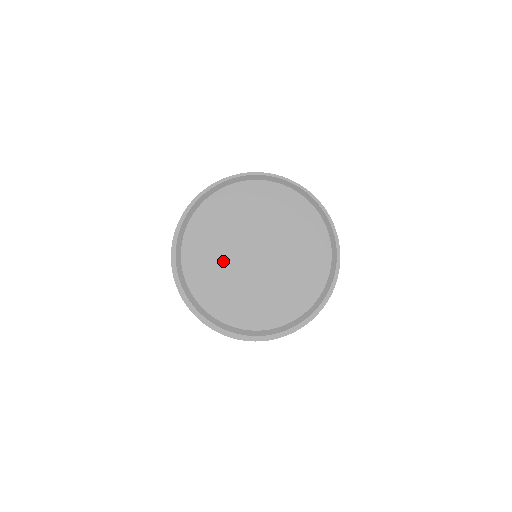
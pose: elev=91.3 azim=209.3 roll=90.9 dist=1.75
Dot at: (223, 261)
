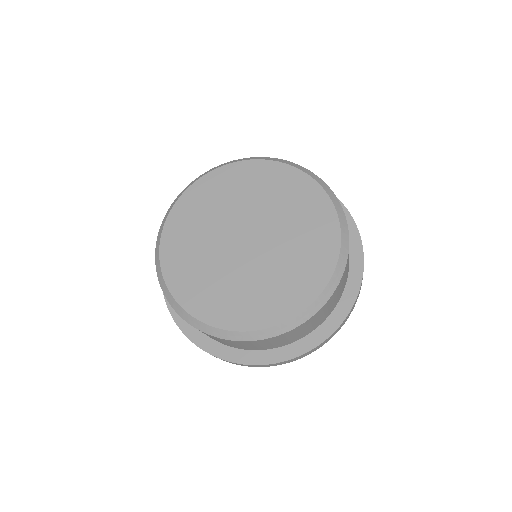
Dot at: (224, 274)
